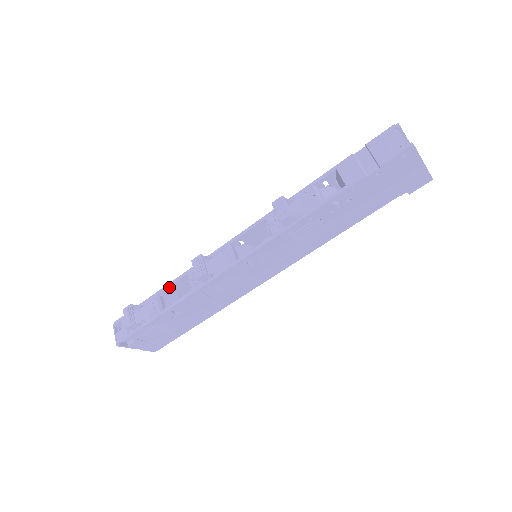
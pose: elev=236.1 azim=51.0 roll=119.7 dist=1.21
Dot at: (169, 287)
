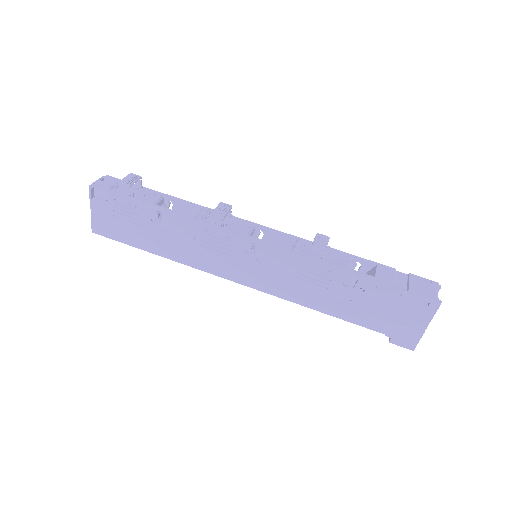
Dot at: (179, 201)
